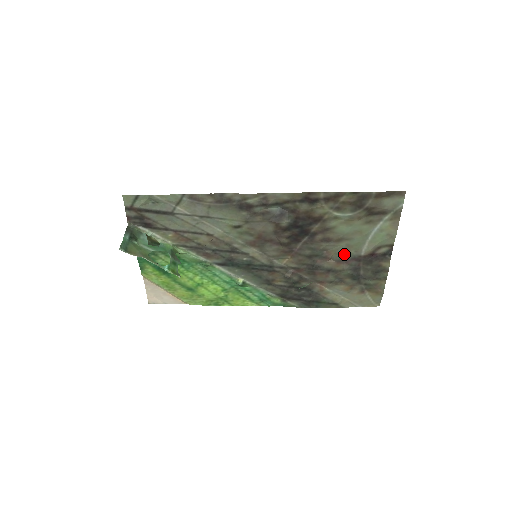
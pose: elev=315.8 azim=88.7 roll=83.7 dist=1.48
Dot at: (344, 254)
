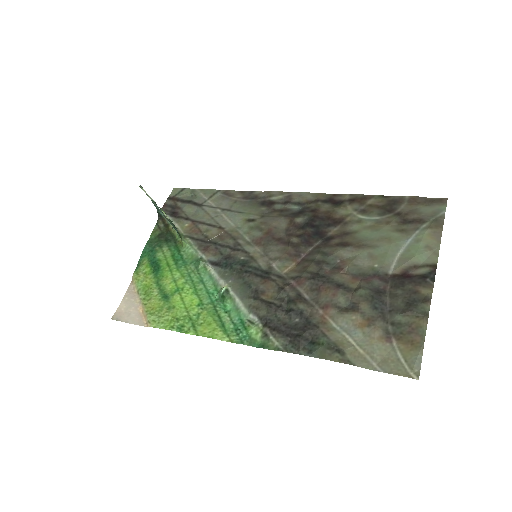
Dot at: (364, 268)
